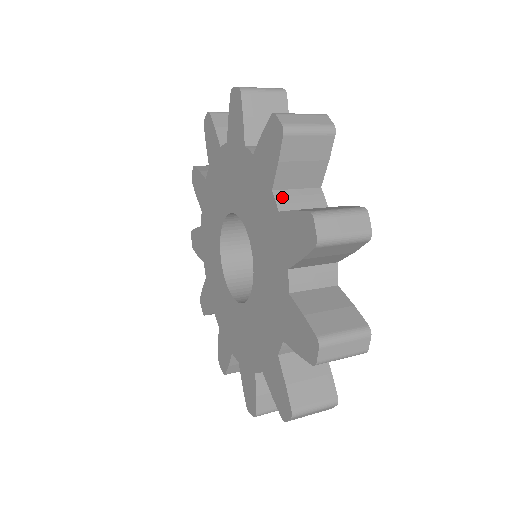
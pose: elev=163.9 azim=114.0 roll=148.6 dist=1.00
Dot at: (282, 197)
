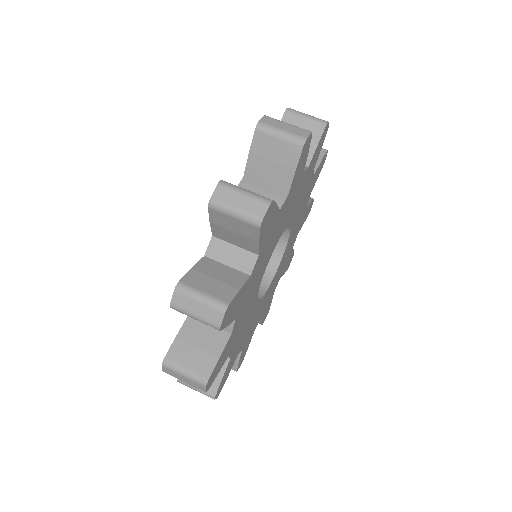
Dot at: occluded
